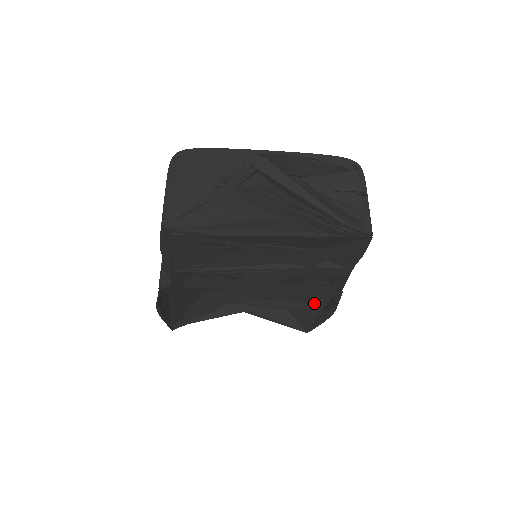
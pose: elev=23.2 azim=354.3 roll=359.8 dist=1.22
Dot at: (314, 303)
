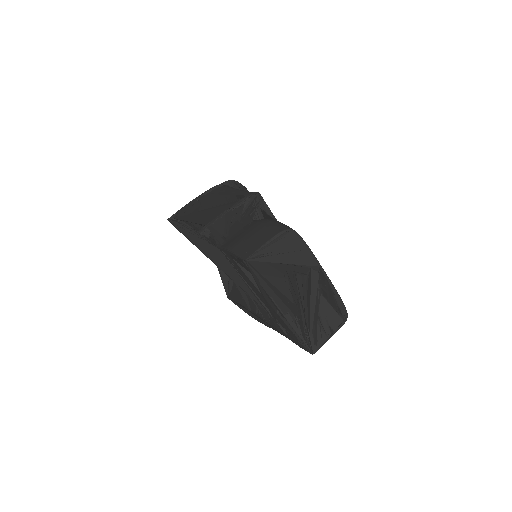
Dot at: (251, 304)
